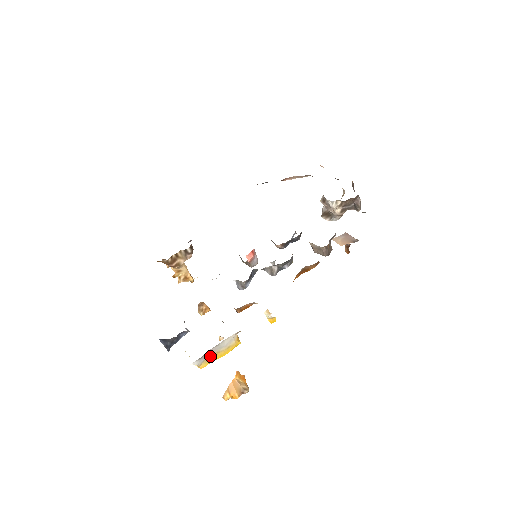
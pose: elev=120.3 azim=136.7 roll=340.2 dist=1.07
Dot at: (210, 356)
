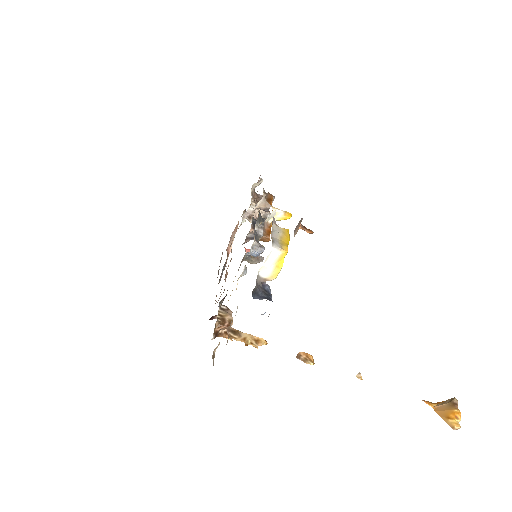
Dot at: (280, 242)
